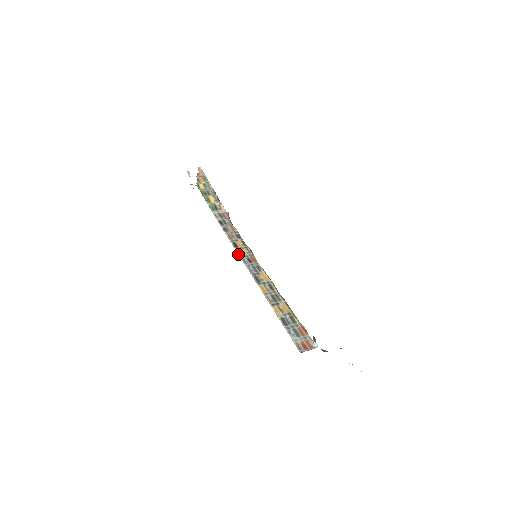
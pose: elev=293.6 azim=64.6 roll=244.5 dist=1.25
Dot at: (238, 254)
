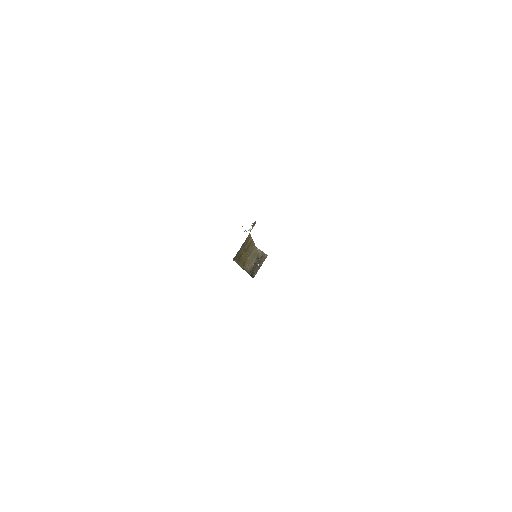
Dot at: occluded
